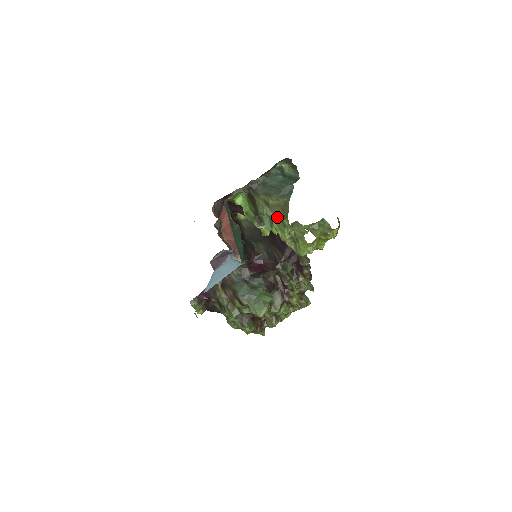
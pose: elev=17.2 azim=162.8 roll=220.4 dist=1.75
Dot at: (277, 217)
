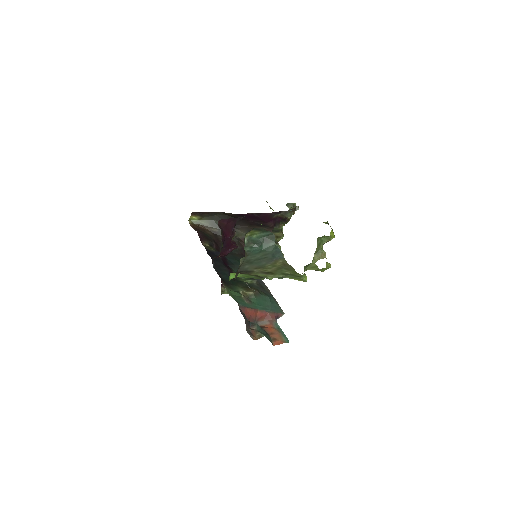
Dot at: (286, 275)
